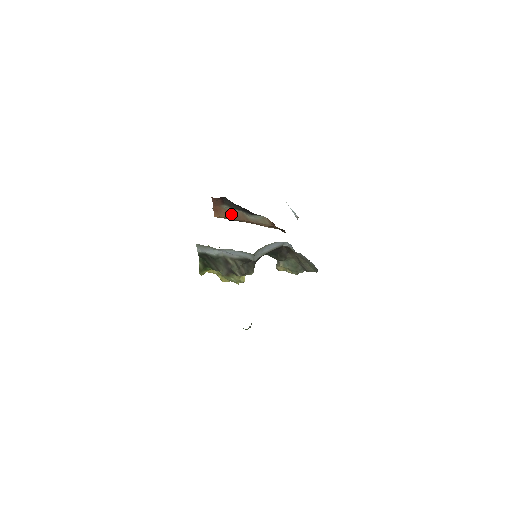
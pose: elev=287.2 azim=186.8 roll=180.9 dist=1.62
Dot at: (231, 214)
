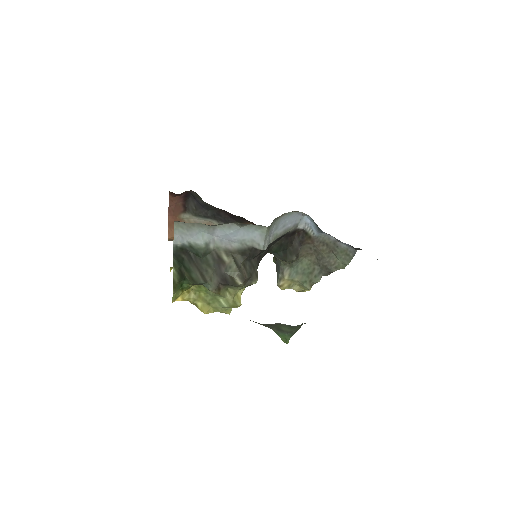
Dot at: occluded
